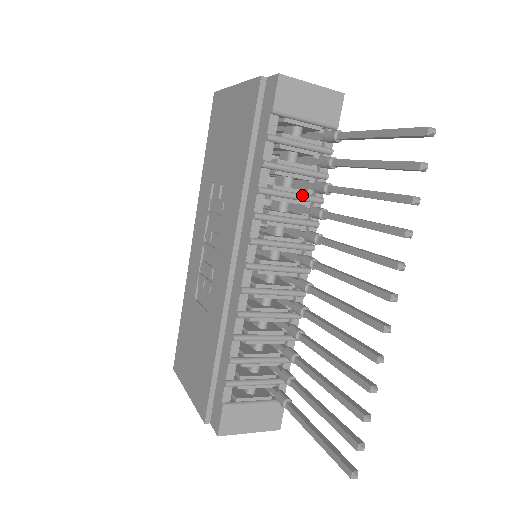
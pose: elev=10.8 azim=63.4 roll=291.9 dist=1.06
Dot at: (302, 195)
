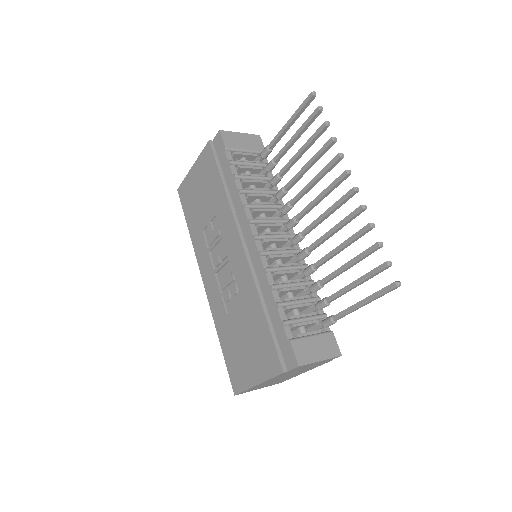
Dot at: (266, 190)
